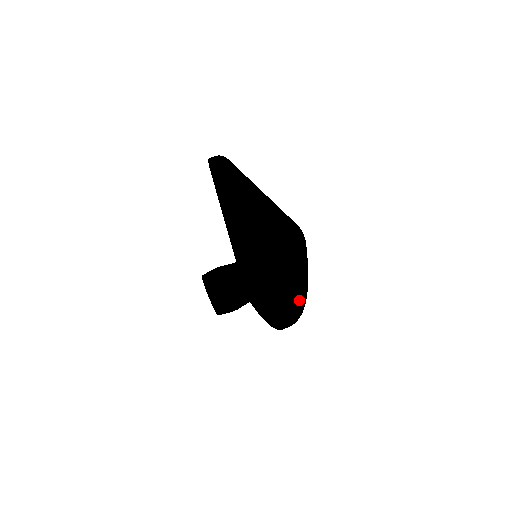
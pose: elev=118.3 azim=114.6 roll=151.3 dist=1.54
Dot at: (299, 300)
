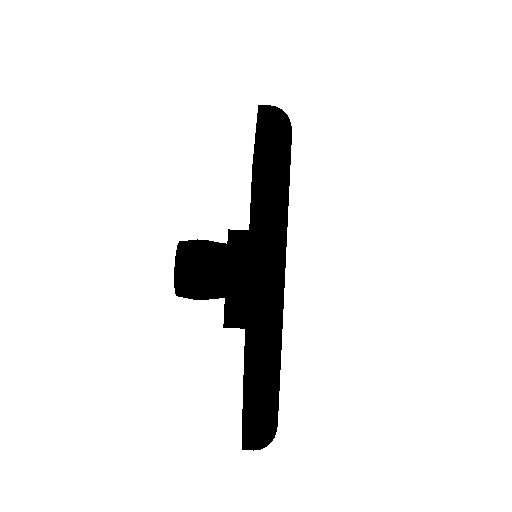
Dot at: occluded
